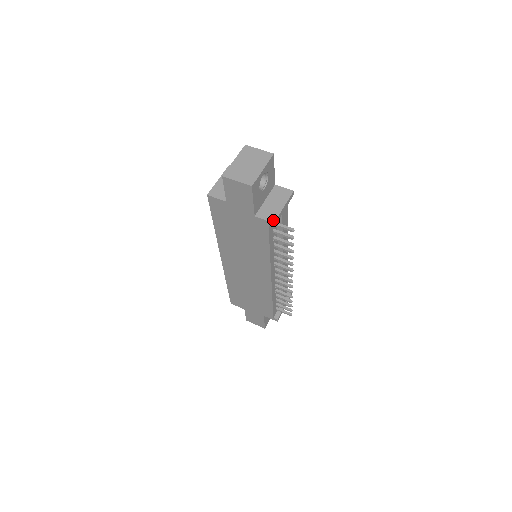
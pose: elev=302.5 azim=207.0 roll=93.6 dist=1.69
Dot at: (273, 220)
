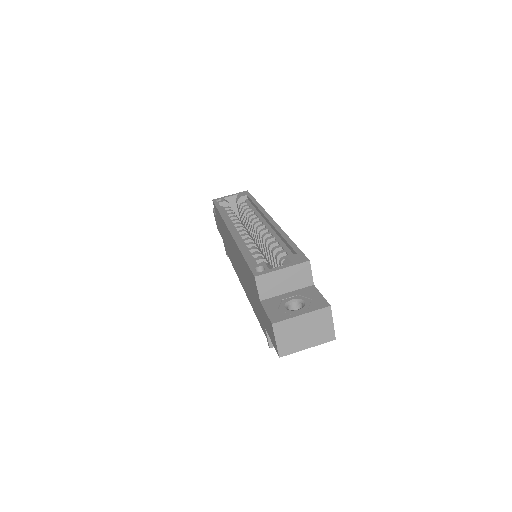
Dot at: occluded
